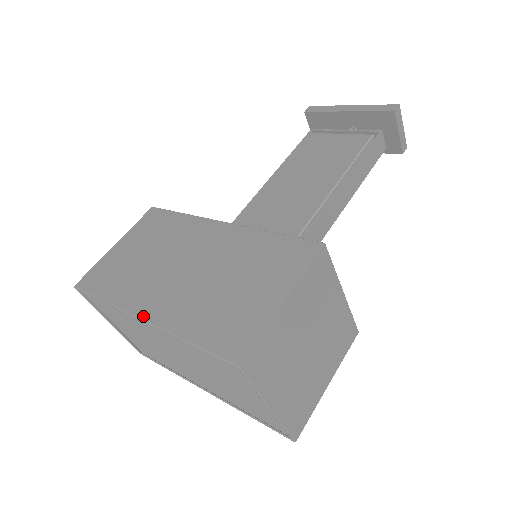
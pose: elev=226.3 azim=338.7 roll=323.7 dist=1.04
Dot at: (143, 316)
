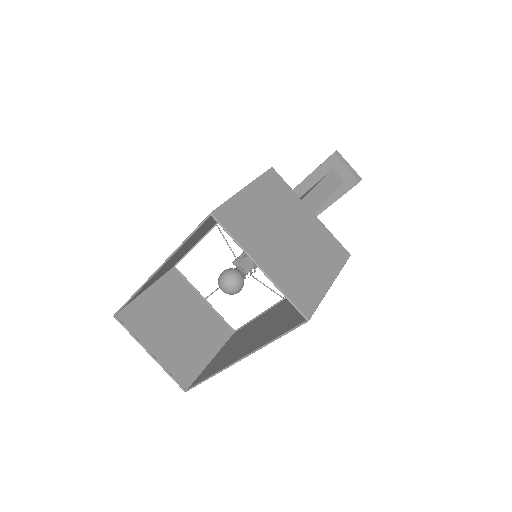
Dot at: (156, 271)
